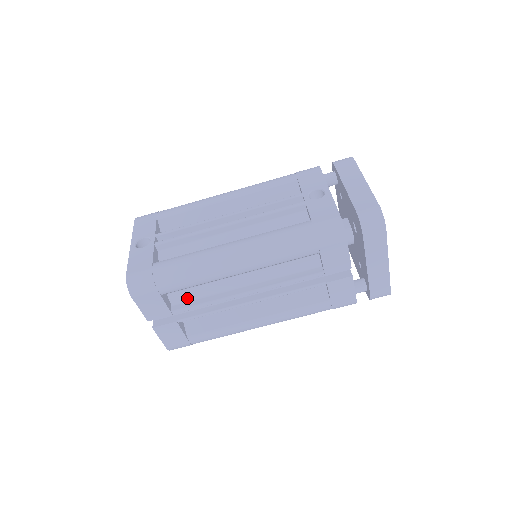
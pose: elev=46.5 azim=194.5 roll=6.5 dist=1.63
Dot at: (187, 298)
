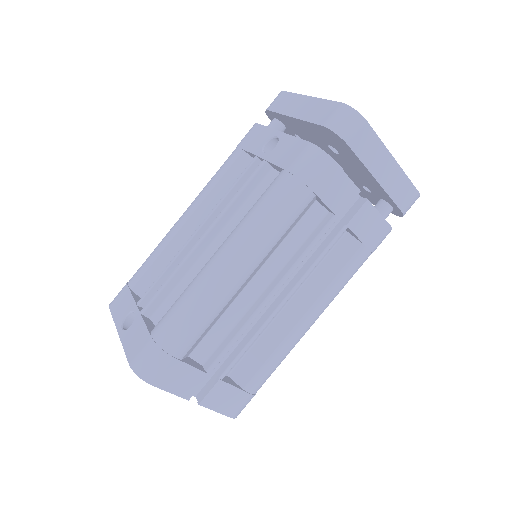
Dot at: (213, 346)
